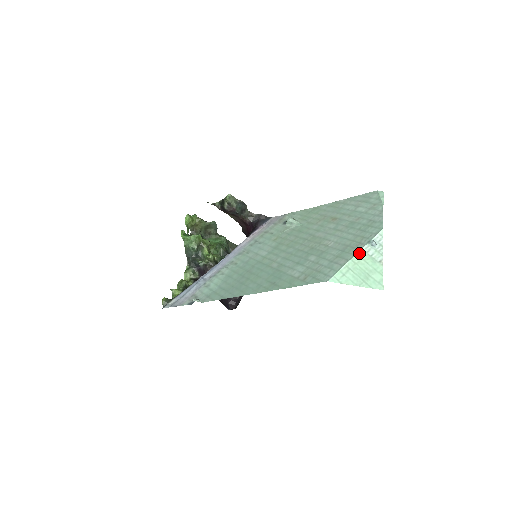
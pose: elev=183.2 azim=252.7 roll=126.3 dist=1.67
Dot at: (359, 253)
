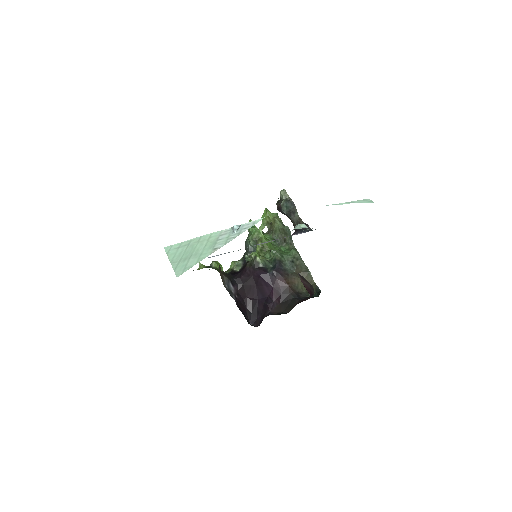
Dot at: (214, 233)
